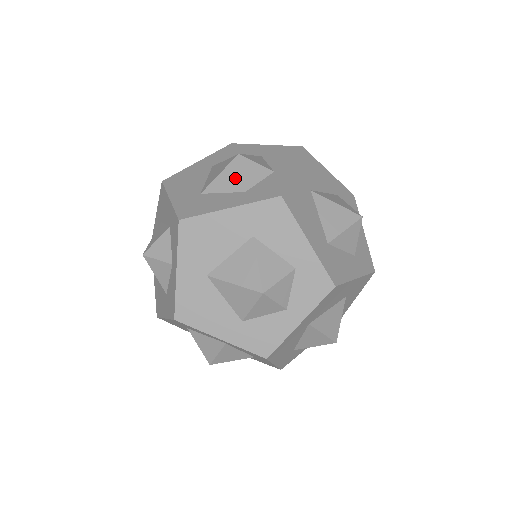
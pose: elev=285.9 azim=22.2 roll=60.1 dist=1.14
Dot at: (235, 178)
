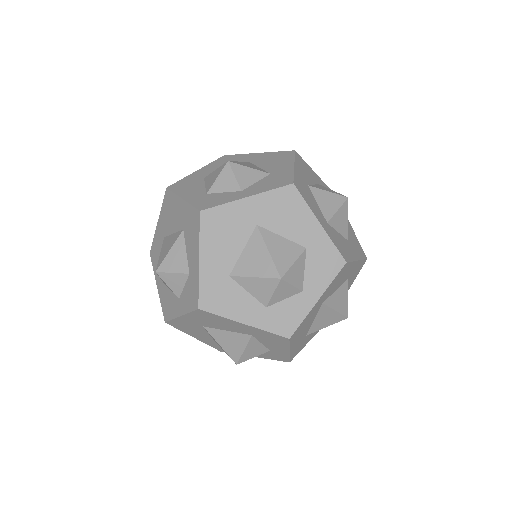
Dot at: (265, 292)
